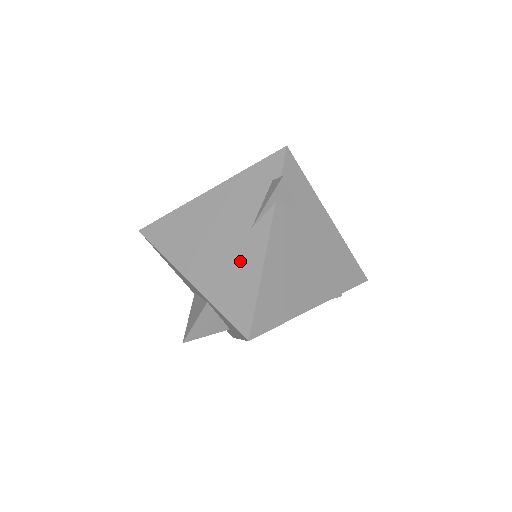
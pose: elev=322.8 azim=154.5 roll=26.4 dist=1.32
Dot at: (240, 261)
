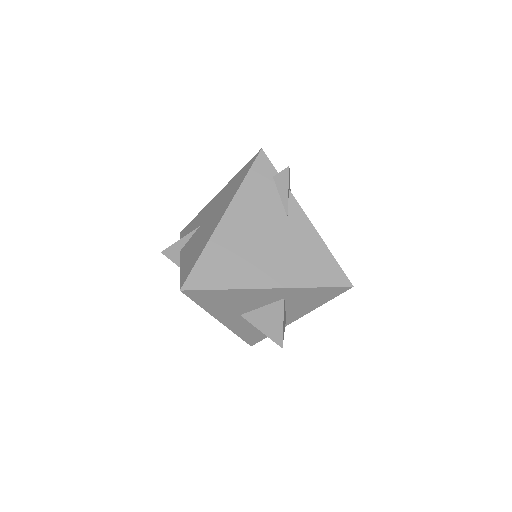
Dot at: (300, 244)
